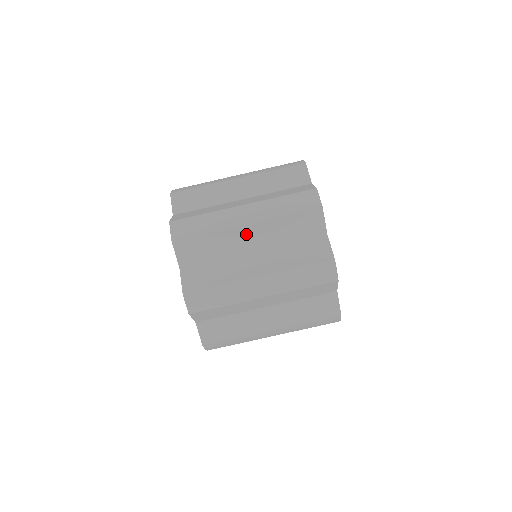
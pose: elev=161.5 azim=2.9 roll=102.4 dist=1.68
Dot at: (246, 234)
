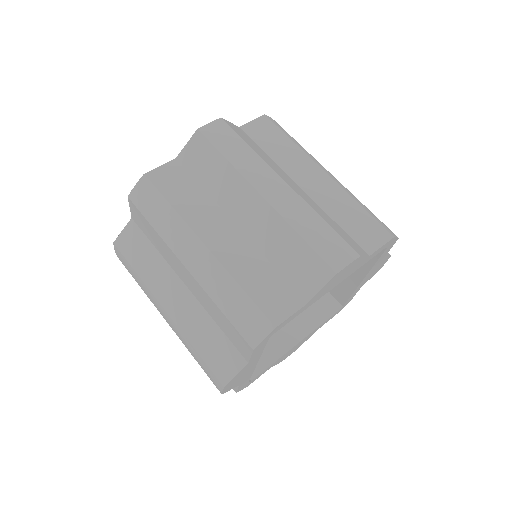
Dot at: (184, 271)
